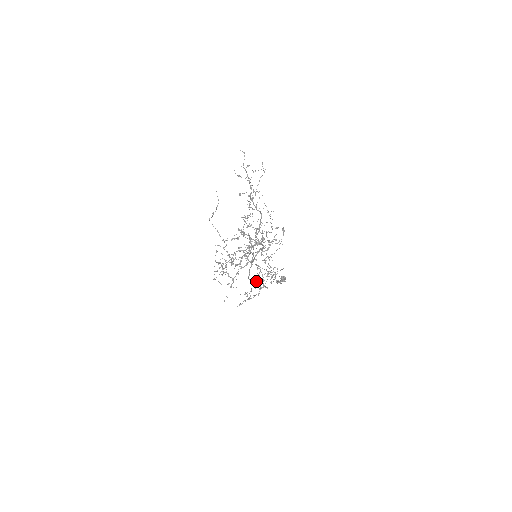
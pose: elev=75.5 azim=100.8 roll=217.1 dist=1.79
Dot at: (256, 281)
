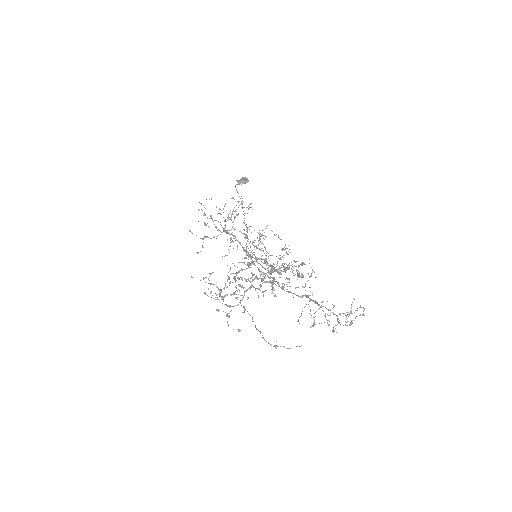
Dot at: (228, 230)
